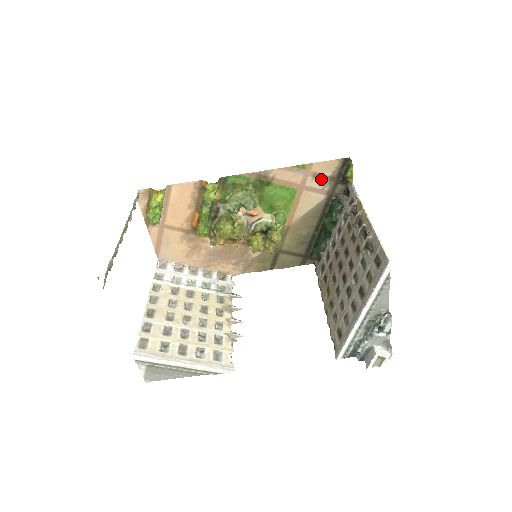
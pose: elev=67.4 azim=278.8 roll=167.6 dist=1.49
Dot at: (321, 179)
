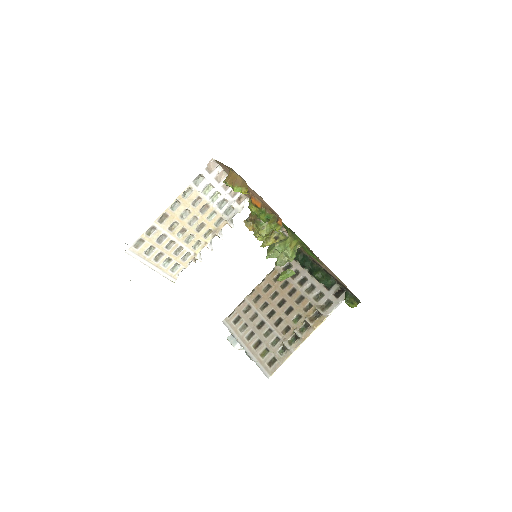
Dot at: occluded
